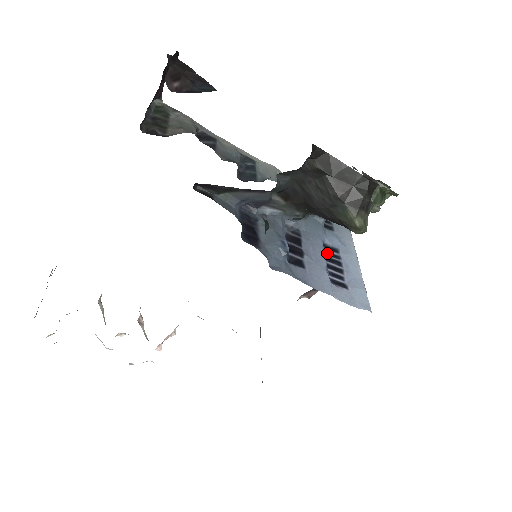
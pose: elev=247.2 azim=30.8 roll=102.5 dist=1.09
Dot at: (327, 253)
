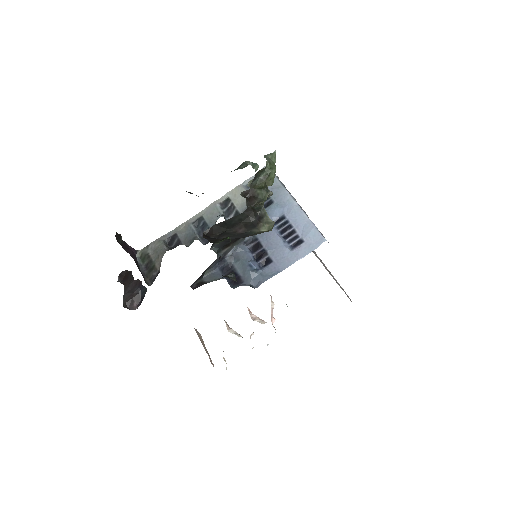
Dot at: (279, 227)
